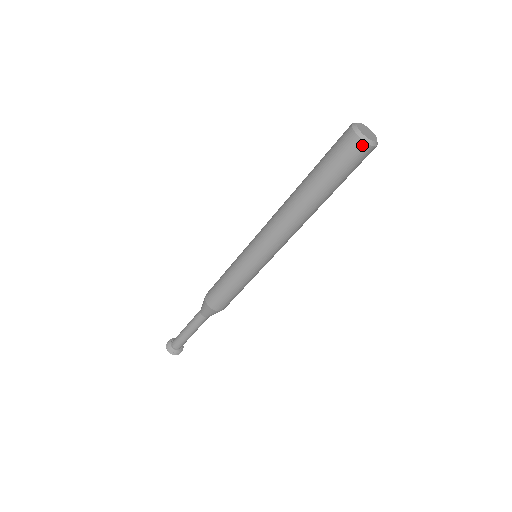
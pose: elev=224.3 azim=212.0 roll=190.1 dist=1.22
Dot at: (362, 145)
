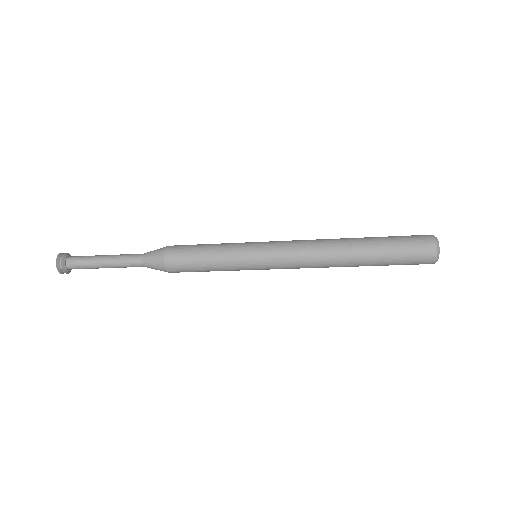
Dot at: occluded
